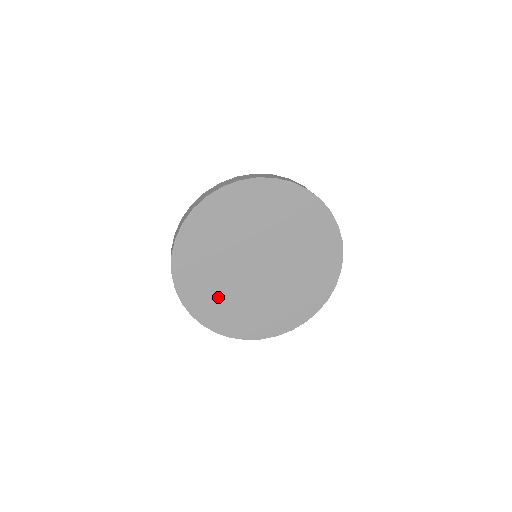
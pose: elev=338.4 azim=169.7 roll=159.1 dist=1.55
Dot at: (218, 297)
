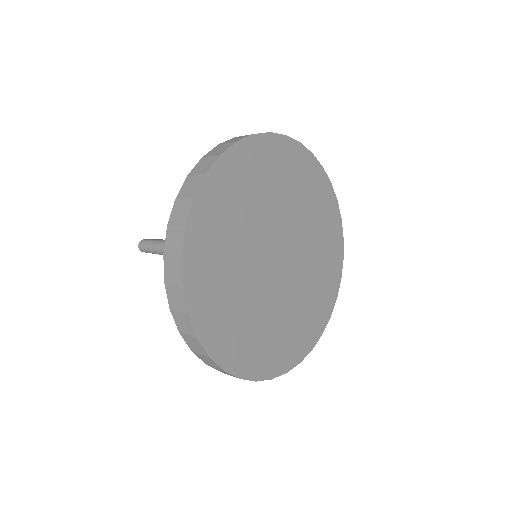
Dot at: (276, 333)
